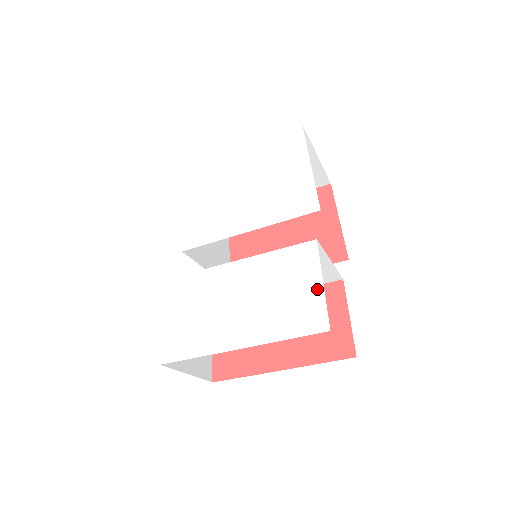
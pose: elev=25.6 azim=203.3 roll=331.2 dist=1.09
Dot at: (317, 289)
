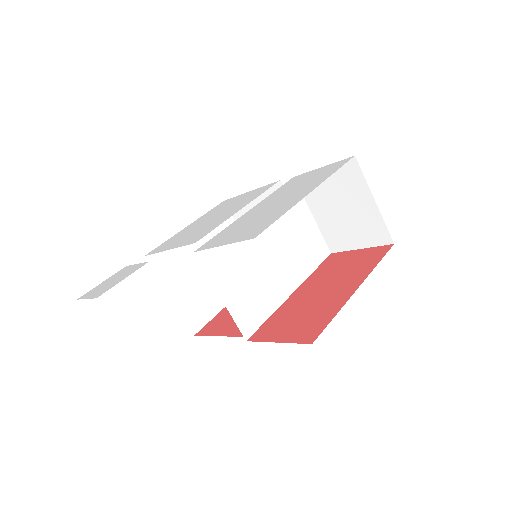
Dot at: (322, 168)
